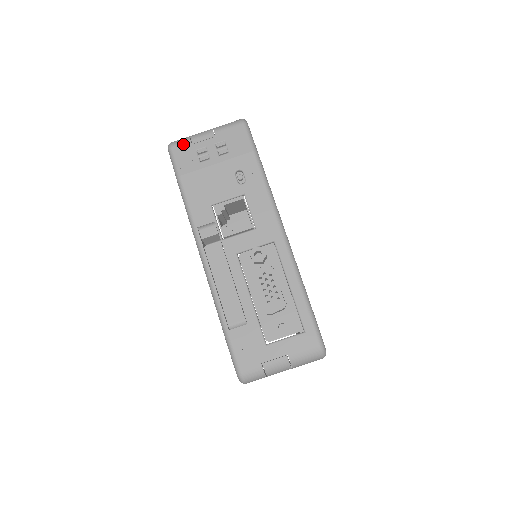
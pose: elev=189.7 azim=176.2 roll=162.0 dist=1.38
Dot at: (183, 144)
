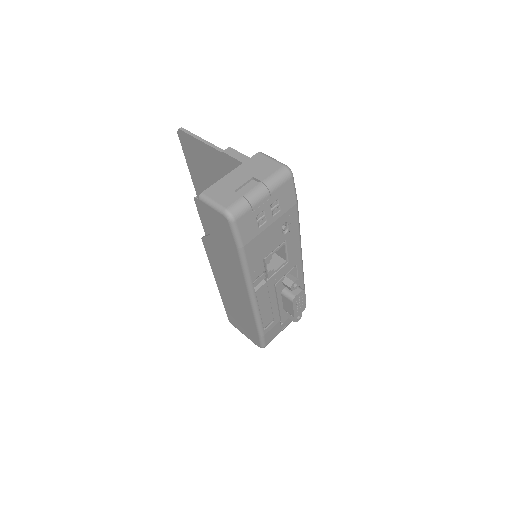
Dot at: (245, 214)
